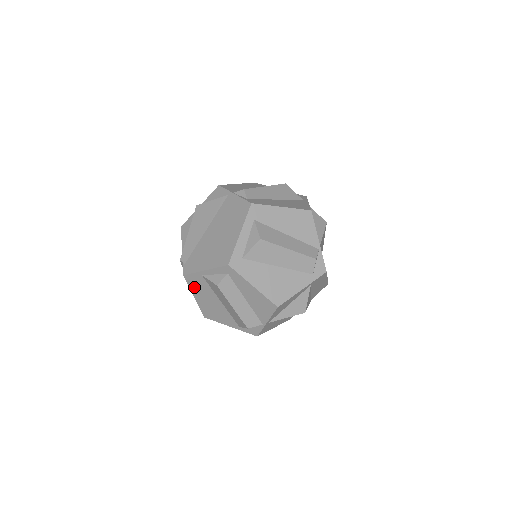
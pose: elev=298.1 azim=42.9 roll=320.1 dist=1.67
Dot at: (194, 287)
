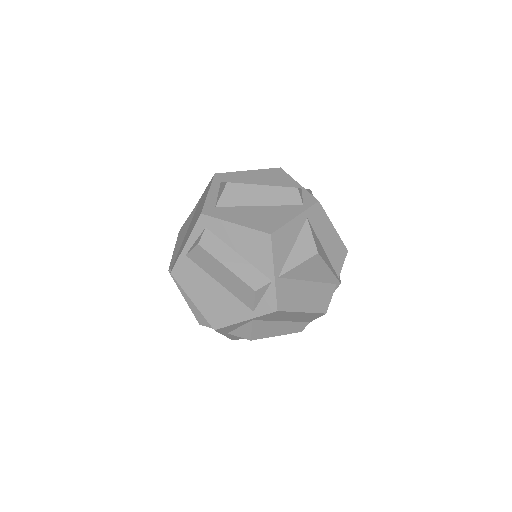
Dot at: (186, 283)
